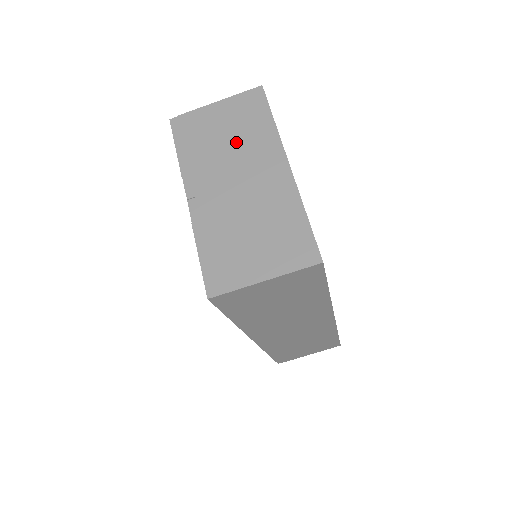
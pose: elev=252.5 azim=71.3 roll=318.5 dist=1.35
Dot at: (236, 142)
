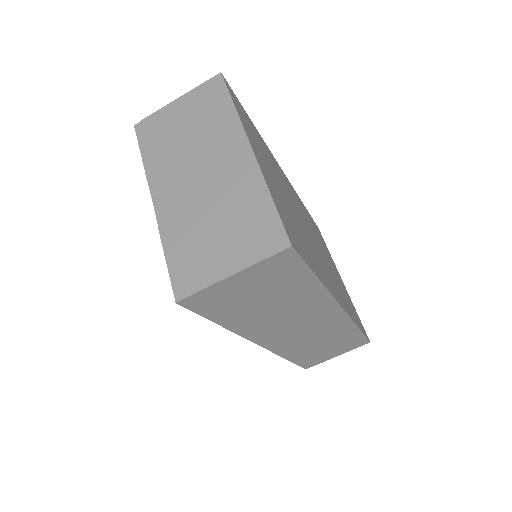
Dot at: (198, 135)
